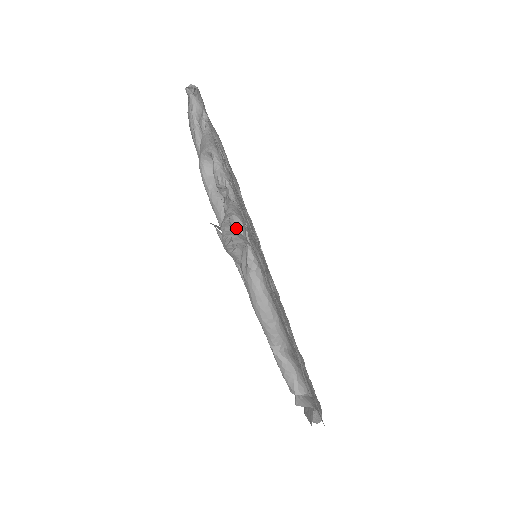
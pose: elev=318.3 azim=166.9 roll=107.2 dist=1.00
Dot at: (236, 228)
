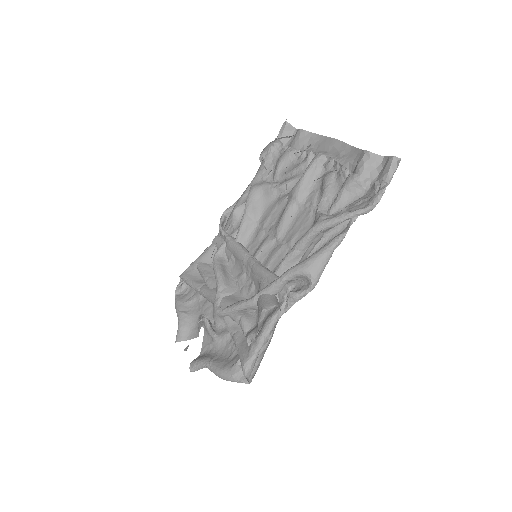
Dot at: occluded
